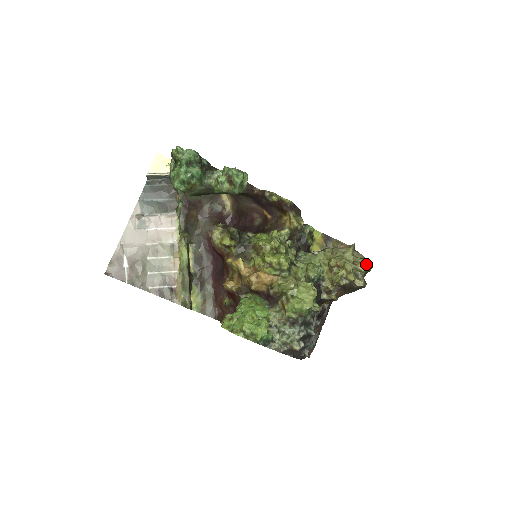
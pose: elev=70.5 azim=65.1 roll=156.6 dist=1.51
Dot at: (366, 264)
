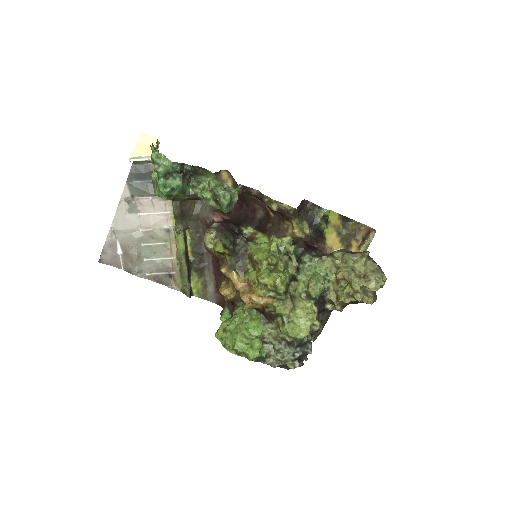
Dot at: (377, 282)
